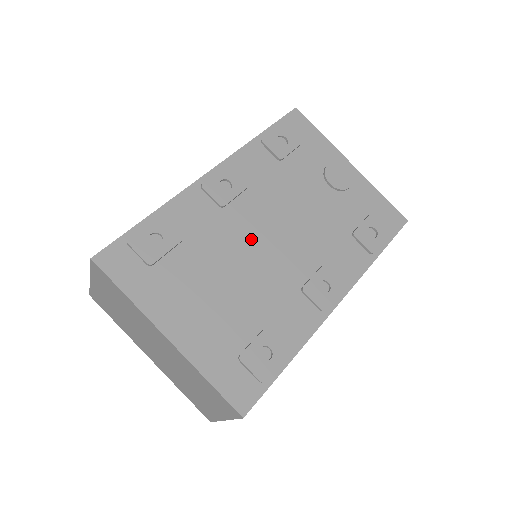
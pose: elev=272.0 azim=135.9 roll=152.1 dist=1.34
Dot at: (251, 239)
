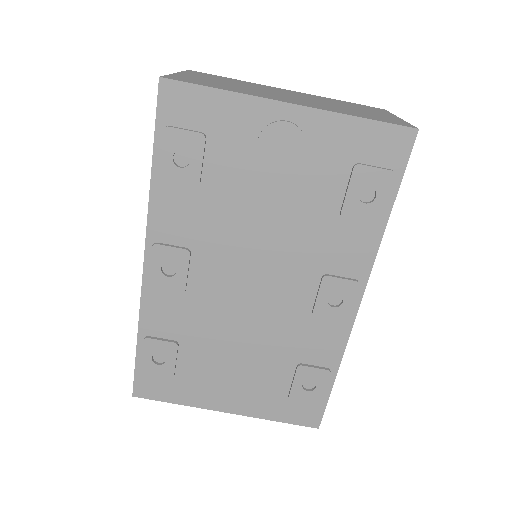
Dot at: (233, 302)
